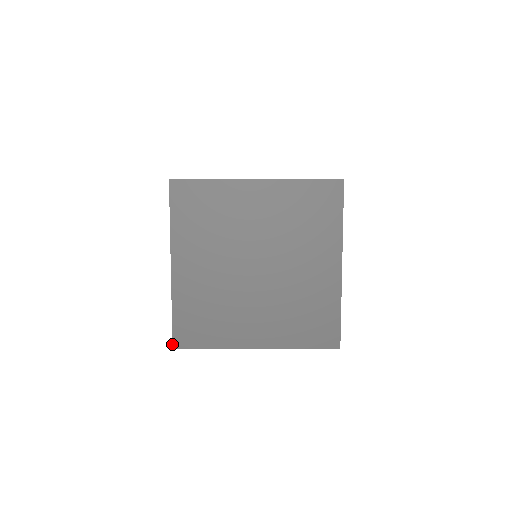
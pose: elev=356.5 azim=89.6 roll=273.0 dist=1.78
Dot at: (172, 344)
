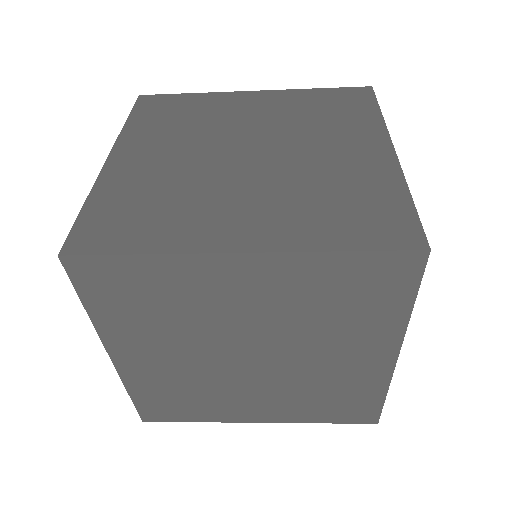
Dot at: occluded
